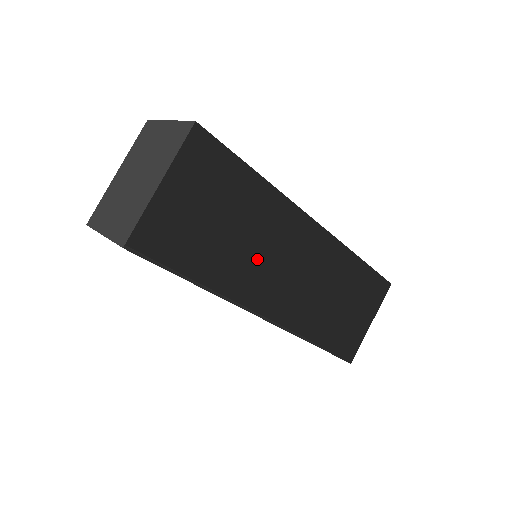
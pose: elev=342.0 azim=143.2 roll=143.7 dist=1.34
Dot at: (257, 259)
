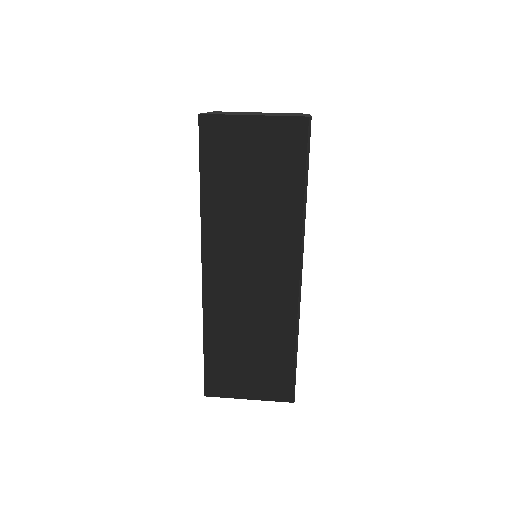
Dot at: (258, 269)
